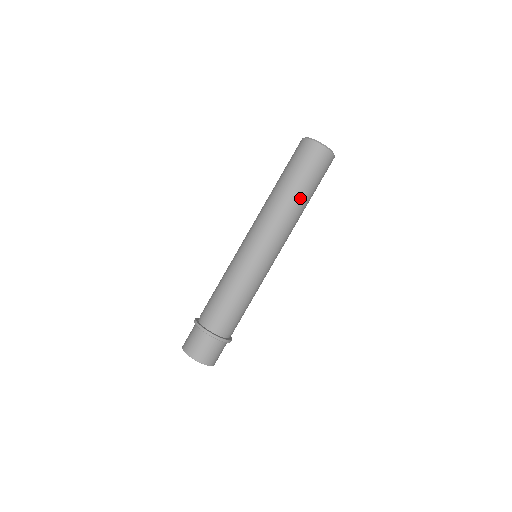
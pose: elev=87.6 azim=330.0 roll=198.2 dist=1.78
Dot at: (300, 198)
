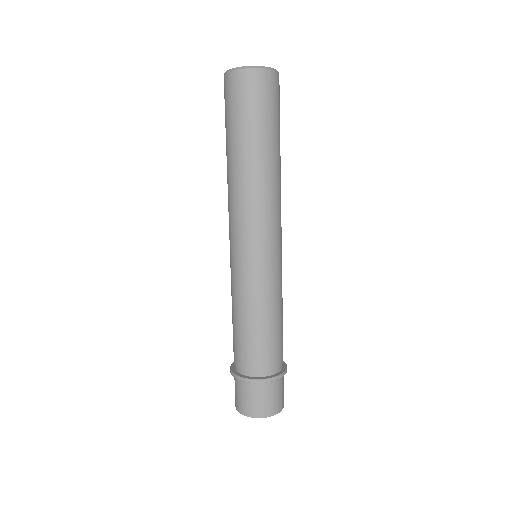
Dot at: (263, 155)
